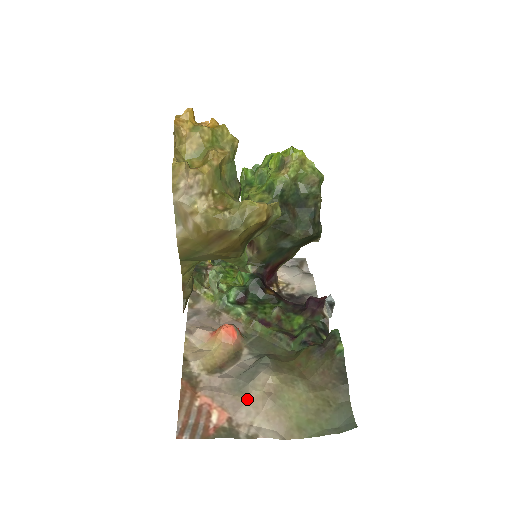
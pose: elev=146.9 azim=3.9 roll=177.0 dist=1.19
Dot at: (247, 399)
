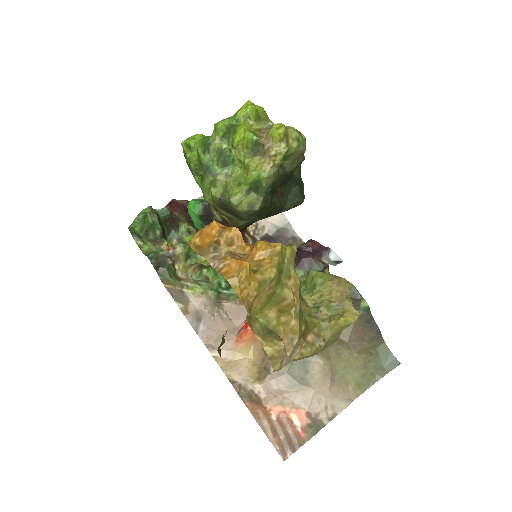
Dot at: (312, 391)
